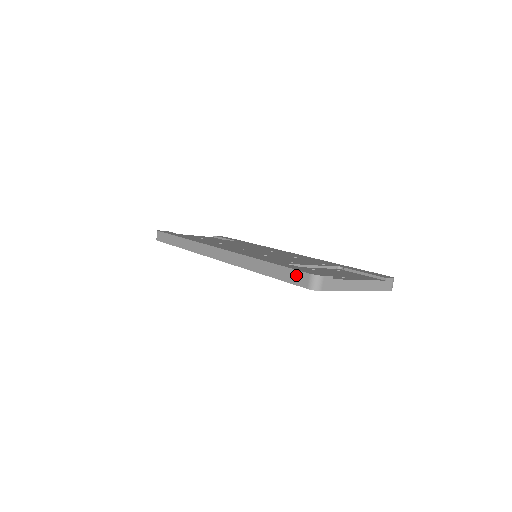
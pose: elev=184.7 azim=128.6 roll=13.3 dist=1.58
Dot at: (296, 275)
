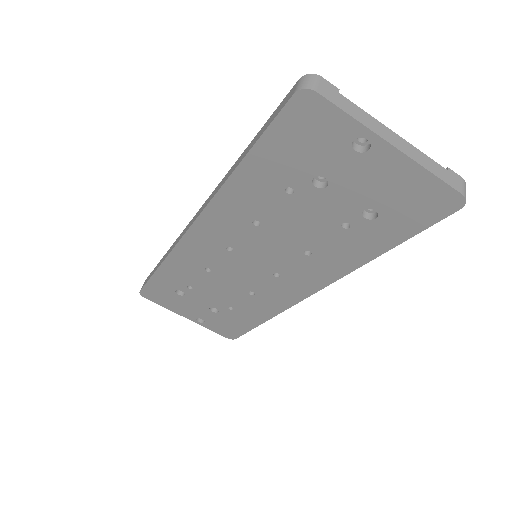
Dot at: (281, 104)
